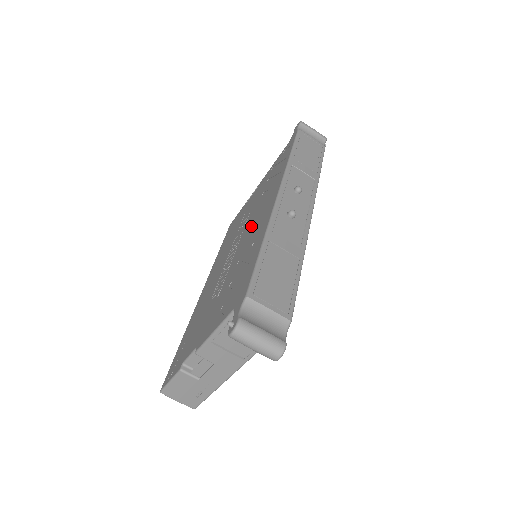
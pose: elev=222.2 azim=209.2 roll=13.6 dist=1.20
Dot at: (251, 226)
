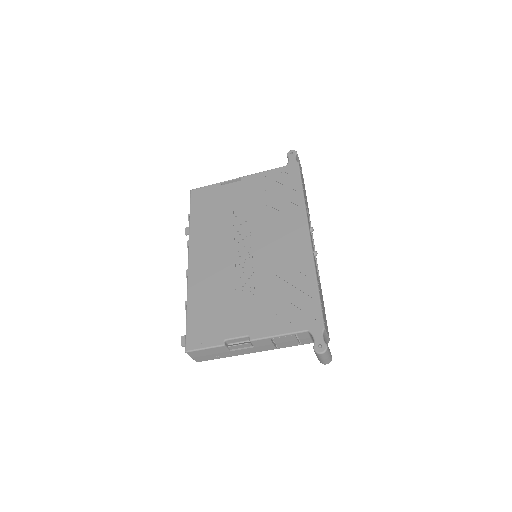
Dot at: (271, 241)
